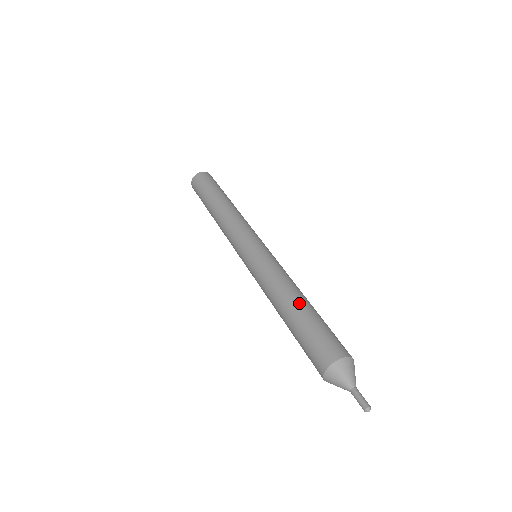
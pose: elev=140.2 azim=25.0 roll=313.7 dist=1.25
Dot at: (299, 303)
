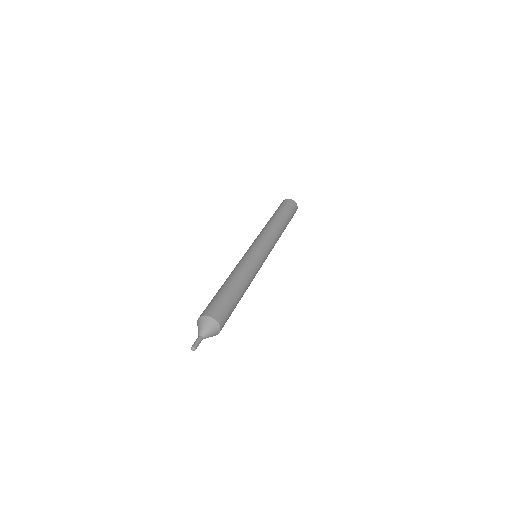
Dot at: (228, 283)
